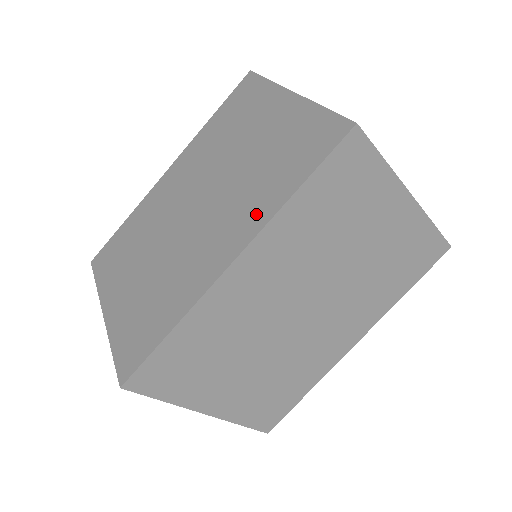
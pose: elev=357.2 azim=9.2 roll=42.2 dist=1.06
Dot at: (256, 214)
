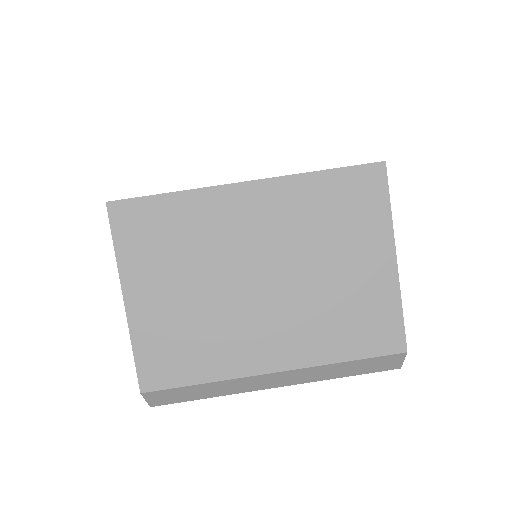
Dot at: occluded
